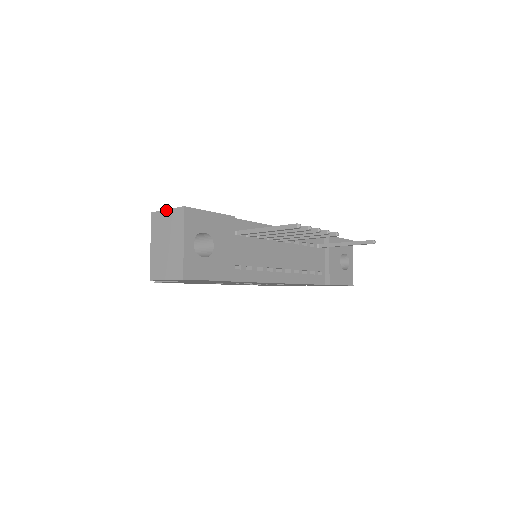
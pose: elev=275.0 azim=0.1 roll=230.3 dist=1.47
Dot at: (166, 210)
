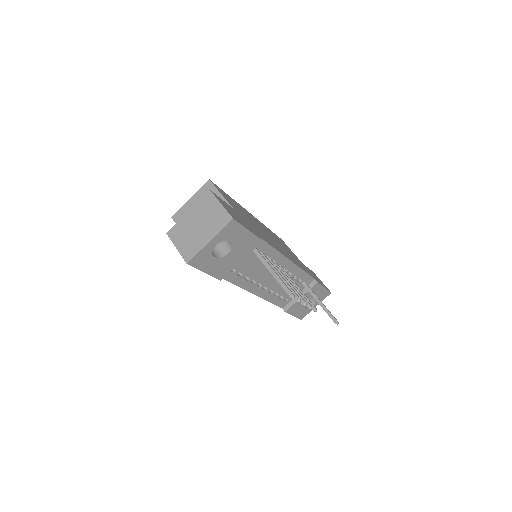
Dot at: (220, 203)
